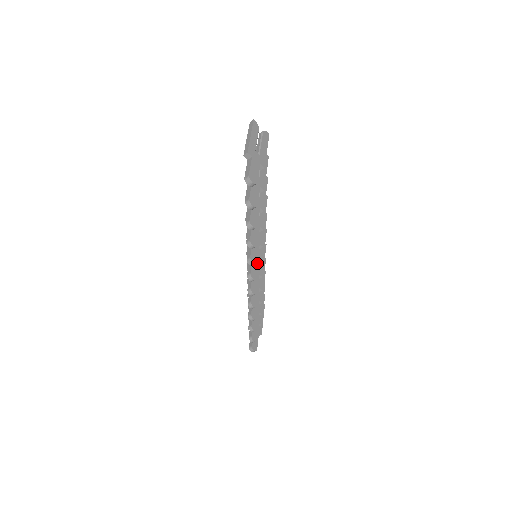
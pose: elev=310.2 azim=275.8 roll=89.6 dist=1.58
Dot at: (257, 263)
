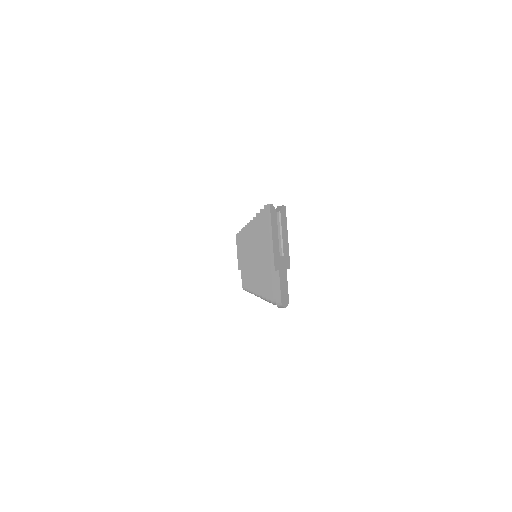
Dot at: occluded
